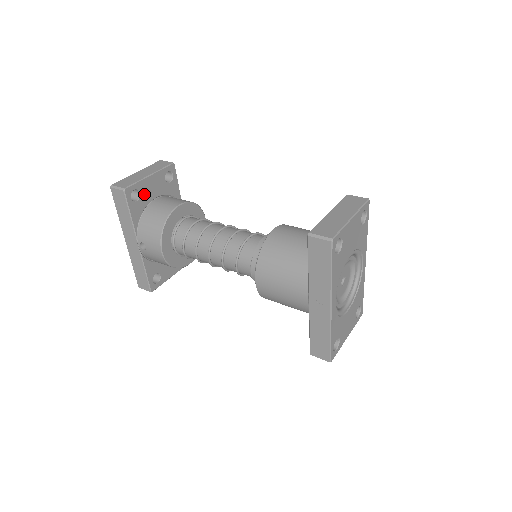
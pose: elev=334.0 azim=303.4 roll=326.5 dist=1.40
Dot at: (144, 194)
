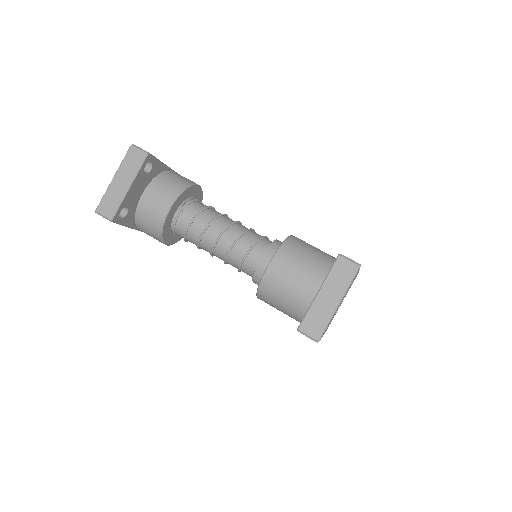
Dot at: (131, 203)
